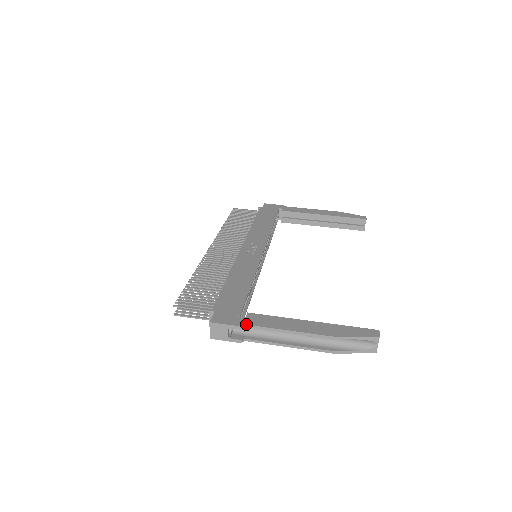
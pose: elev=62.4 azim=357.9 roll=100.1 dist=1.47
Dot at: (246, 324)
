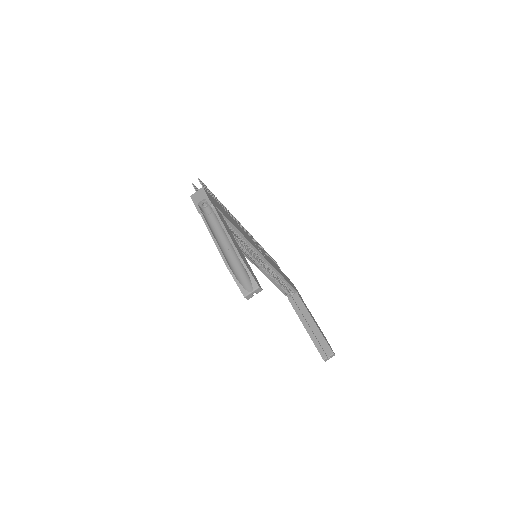
Dot at: (214, 206)
